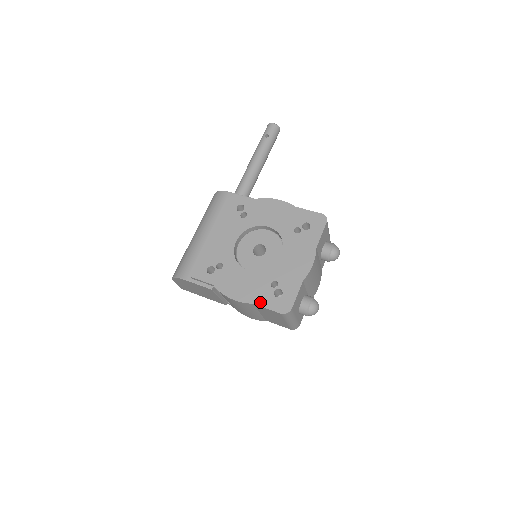
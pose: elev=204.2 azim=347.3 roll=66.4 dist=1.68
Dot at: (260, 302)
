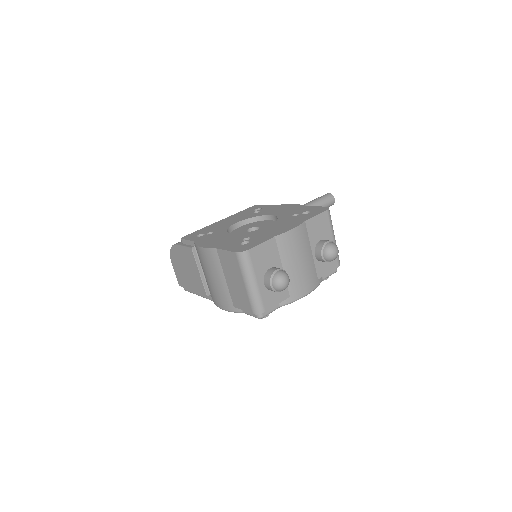
Dot at: (223, 247)
